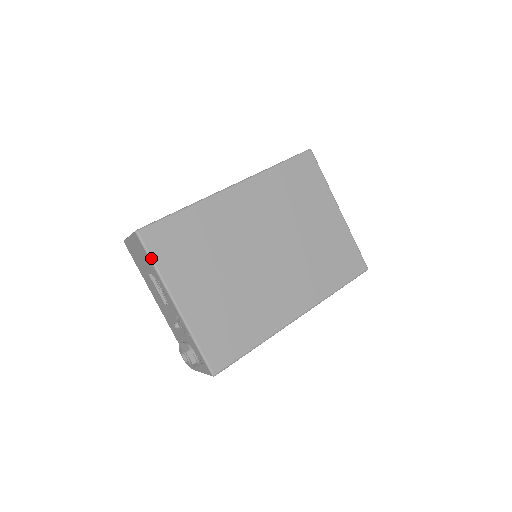
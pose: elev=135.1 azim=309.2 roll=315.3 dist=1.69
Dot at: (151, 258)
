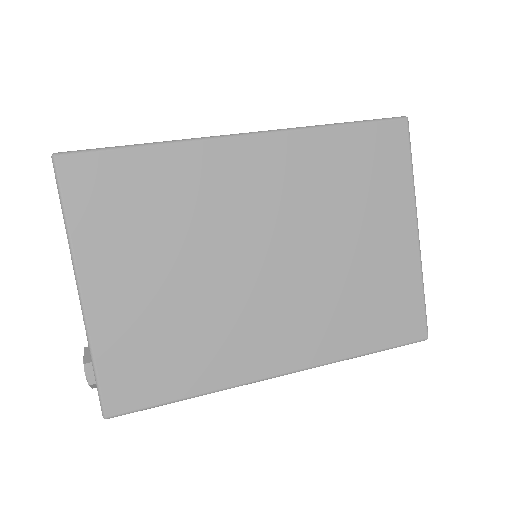
Dot at: (63, 205)
